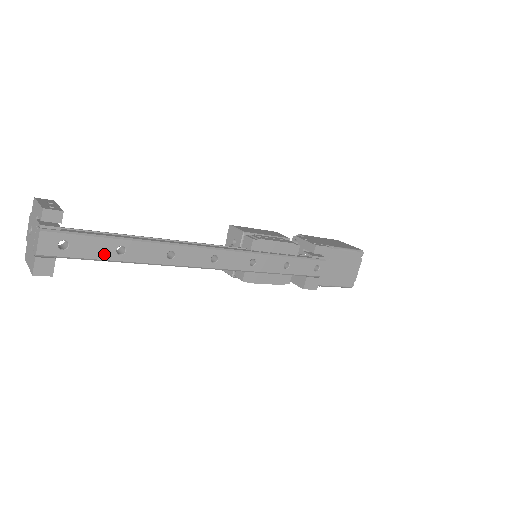
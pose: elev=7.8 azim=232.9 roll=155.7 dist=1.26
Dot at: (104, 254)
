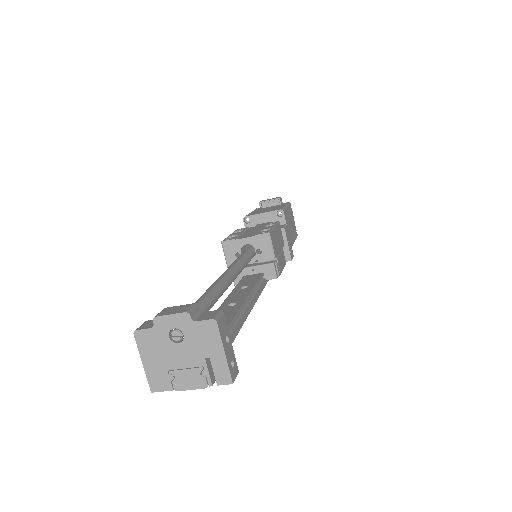
Dot at: occluded
